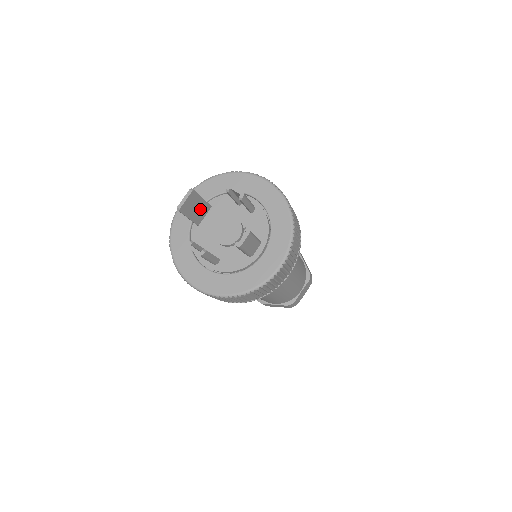
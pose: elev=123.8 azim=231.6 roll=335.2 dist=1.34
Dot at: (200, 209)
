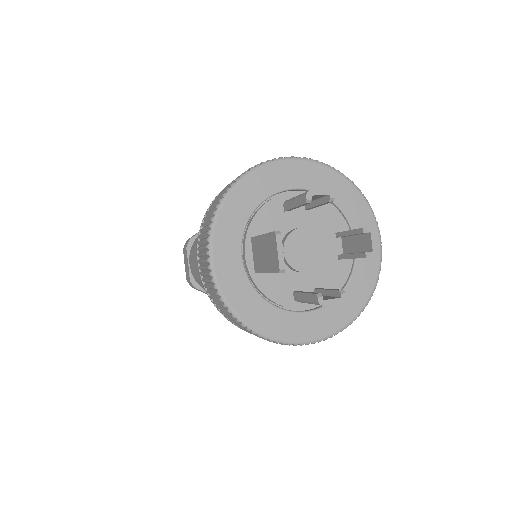
Dot at: occluded
